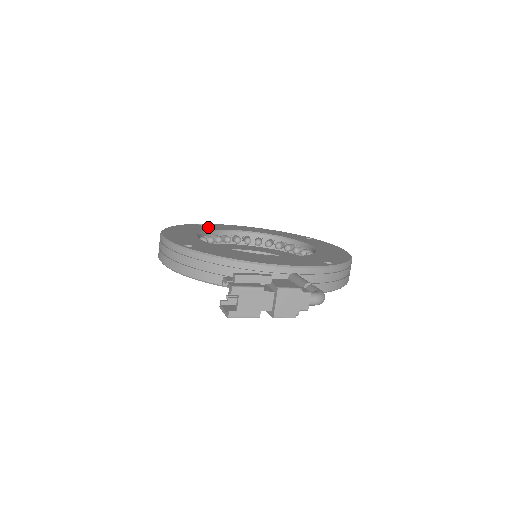
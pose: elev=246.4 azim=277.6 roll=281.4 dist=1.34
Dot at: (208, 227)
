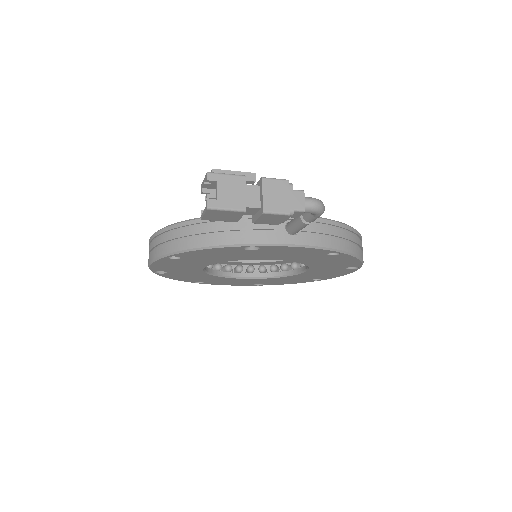
Dot at: occluded
